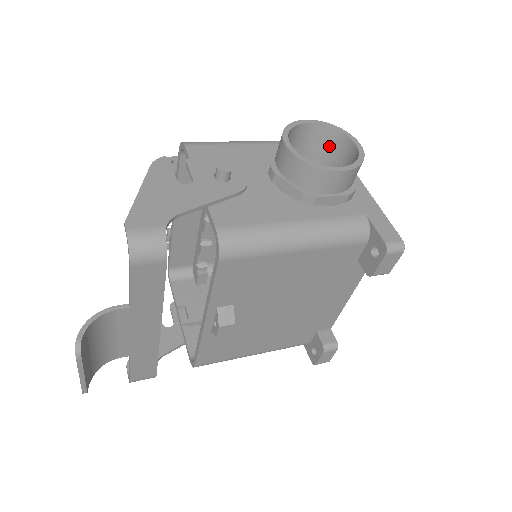
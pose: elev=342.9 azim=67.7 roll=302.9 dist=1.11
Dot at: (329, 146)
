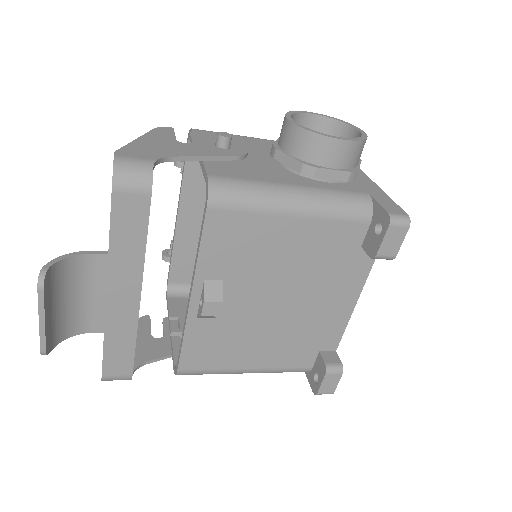
Dot at: occluded
